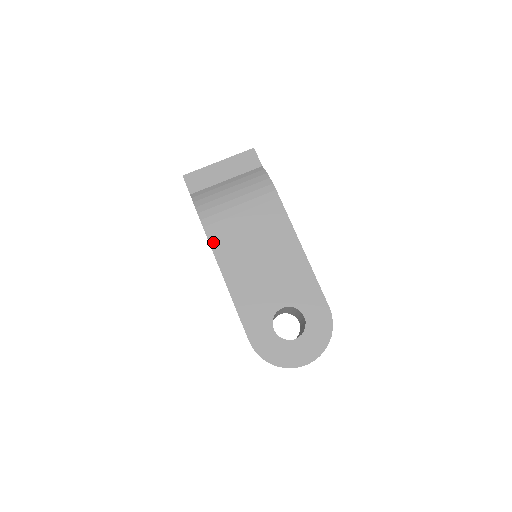
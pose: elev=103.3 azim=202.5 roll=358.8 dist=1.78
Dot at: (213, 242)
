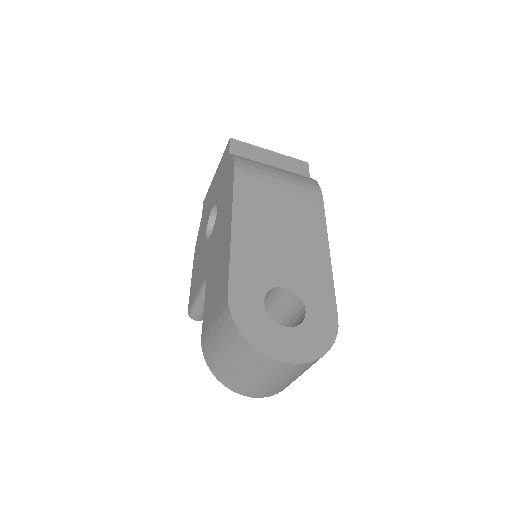
Dot at: (238, 189)
